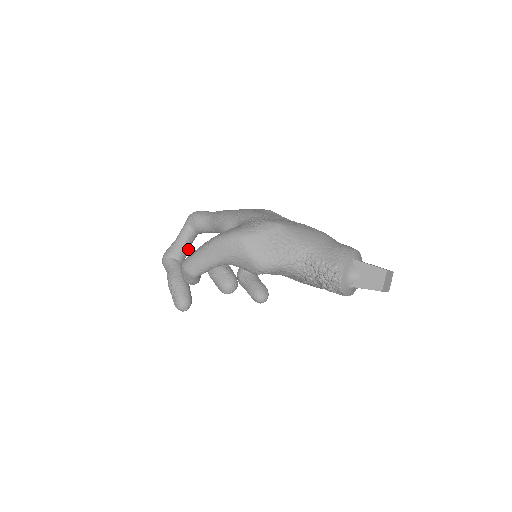
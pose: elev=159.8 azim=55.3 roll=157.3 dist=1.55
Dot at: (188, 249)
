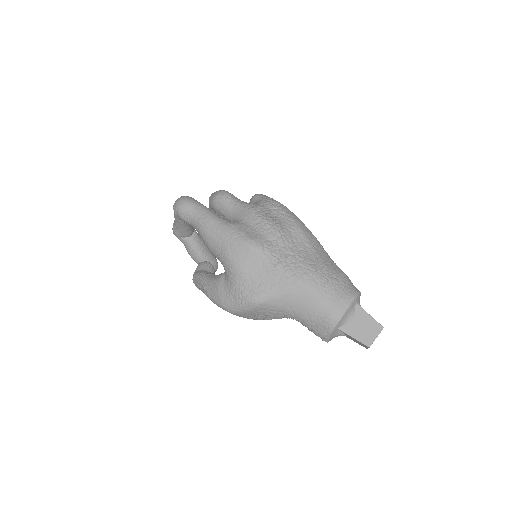
Dot at: occluded
